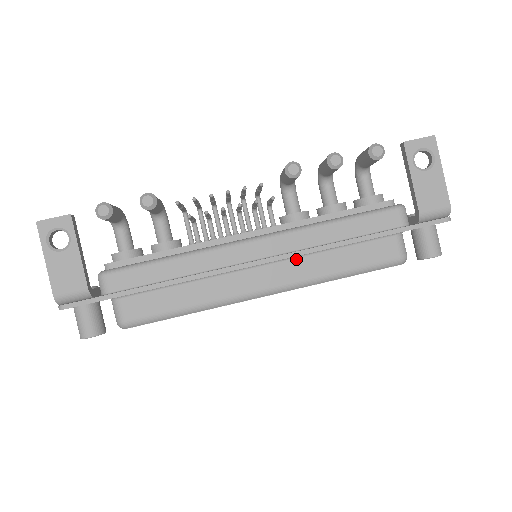
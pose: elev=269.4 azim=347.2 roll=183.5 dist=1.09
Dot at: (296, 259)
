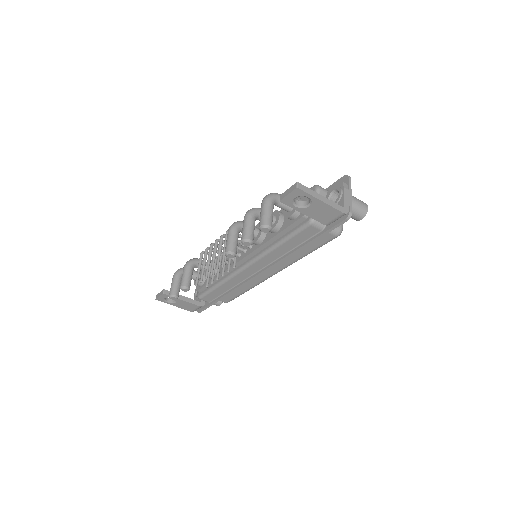
Dot at: occluded
